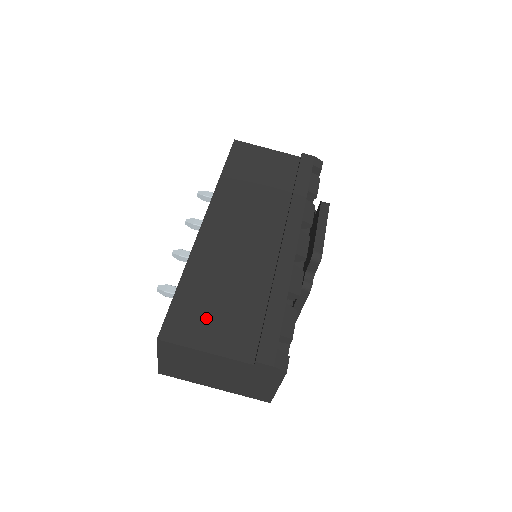
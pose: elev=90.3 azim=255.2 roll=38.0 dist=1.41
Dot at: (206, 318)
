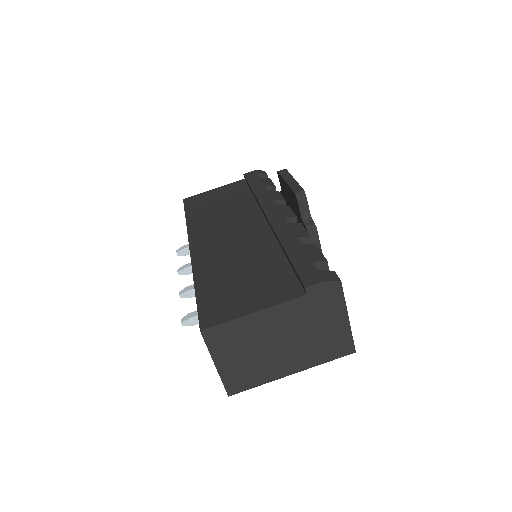
Dot at: (237, 294)
